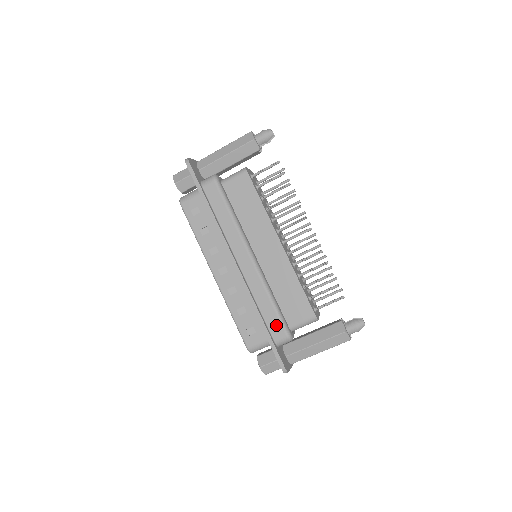
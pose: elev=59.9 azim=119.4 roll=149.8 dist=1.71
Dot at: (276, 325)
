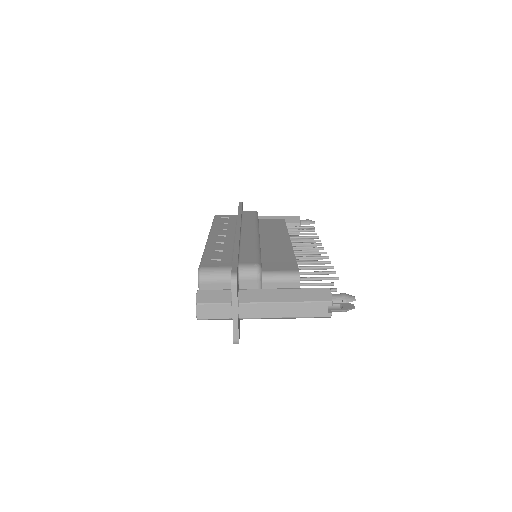
Dot at: (250, 257)
